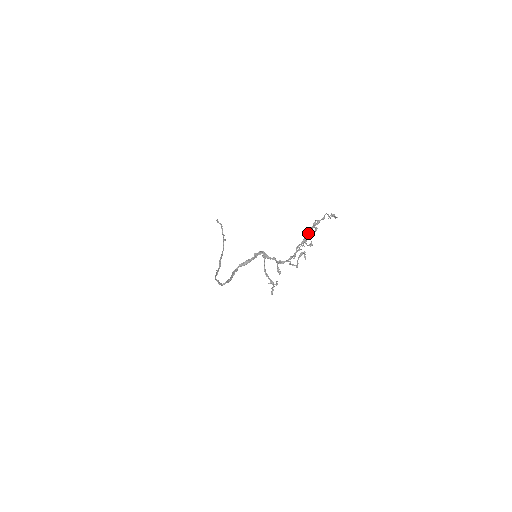
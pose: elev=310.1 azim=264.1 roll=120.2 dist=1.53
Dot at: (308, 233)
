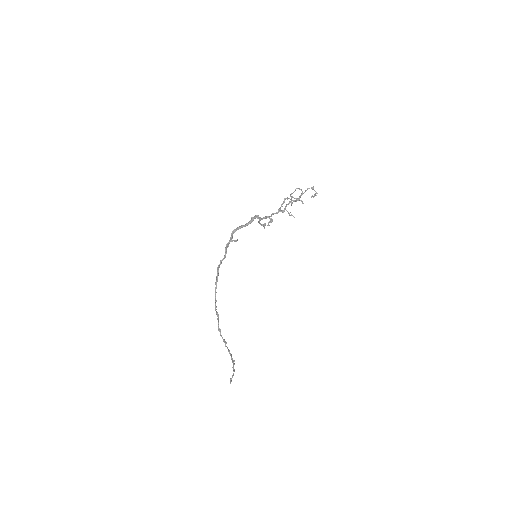
Dot at: (295, 201)
